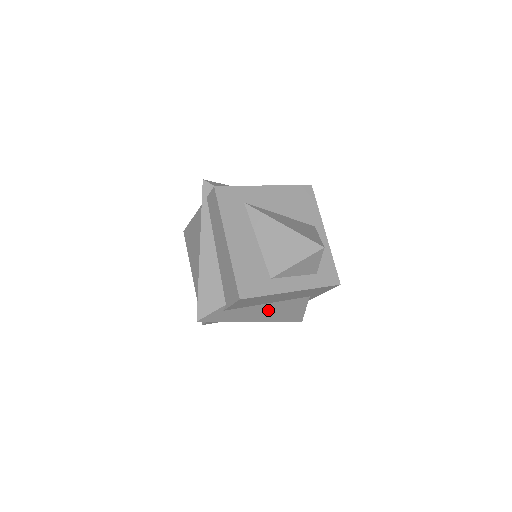
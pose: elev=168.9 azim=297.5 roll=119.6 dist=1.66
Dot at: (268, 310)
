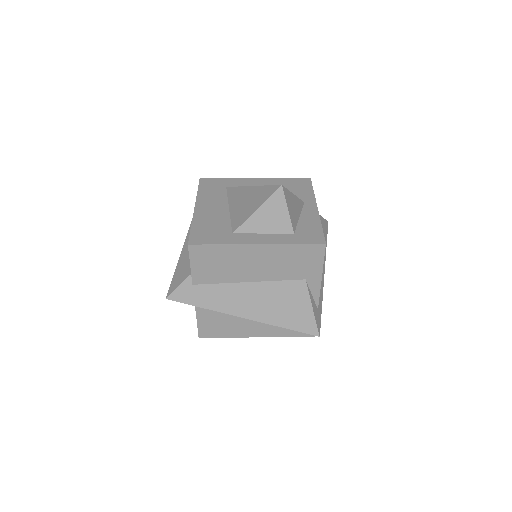
Dot at: (255, 297)
